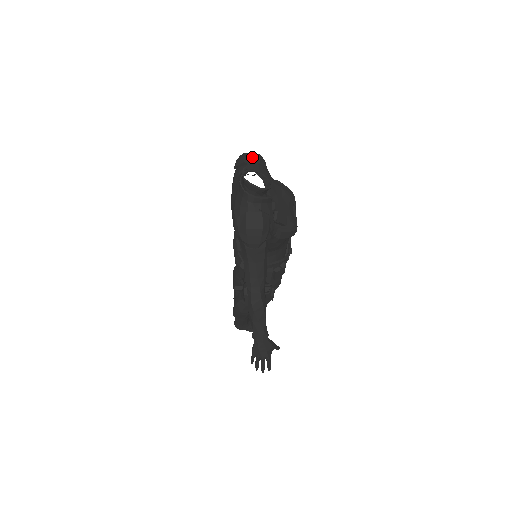
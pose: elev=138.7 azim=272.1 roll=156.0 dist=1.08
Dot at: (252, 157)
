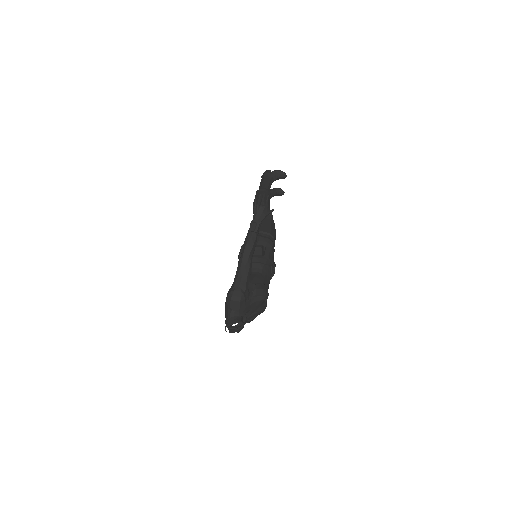
Dot at: (235, 304)
